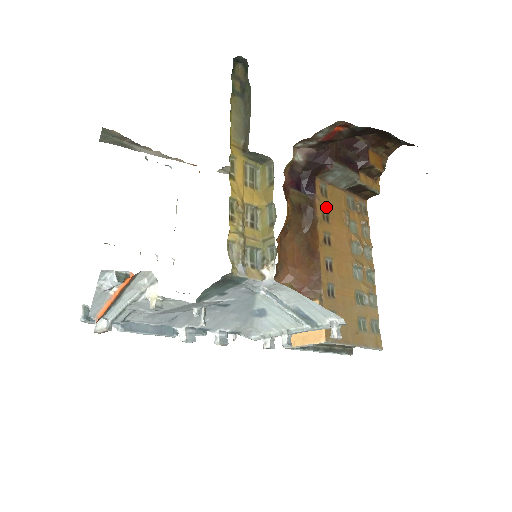
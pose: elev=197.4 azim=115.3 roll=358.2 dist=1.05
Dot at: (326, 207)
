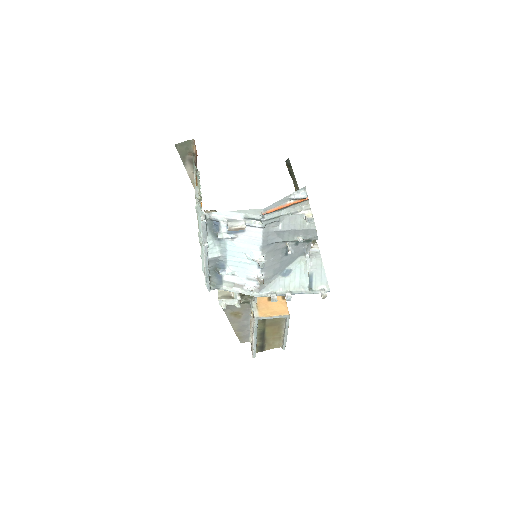
Dot at: occluded
